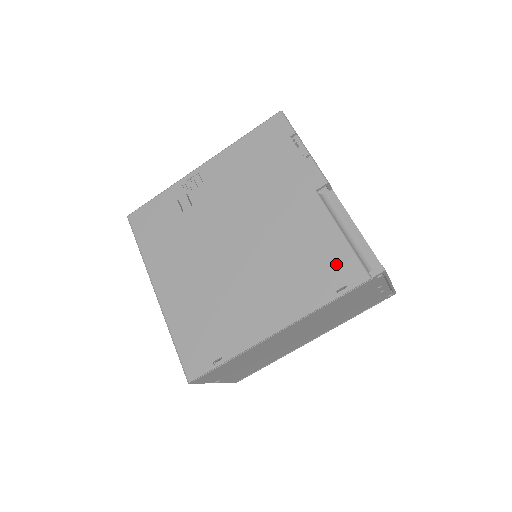
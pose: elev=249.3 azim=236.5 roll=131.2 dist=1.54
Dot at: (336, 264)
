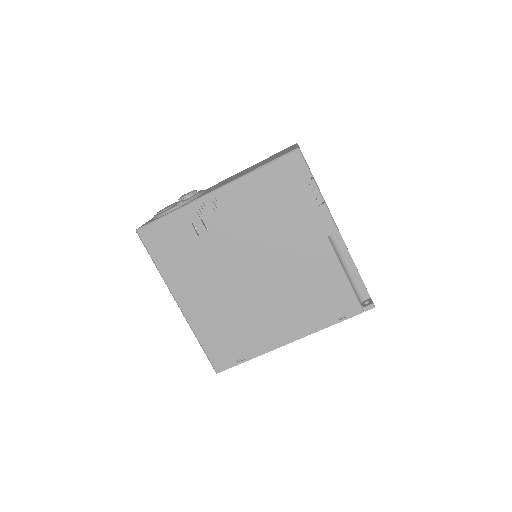
Dot at: (339, 299)
